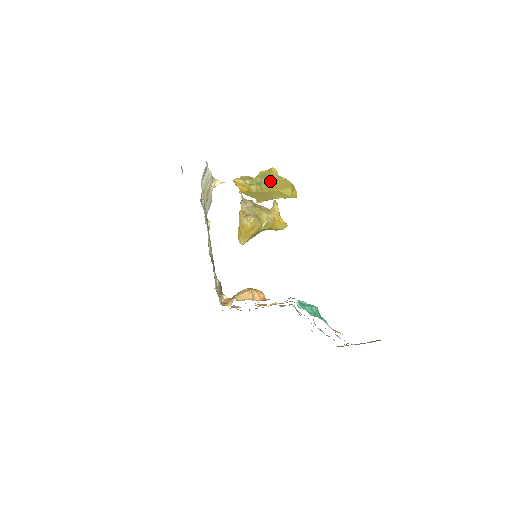
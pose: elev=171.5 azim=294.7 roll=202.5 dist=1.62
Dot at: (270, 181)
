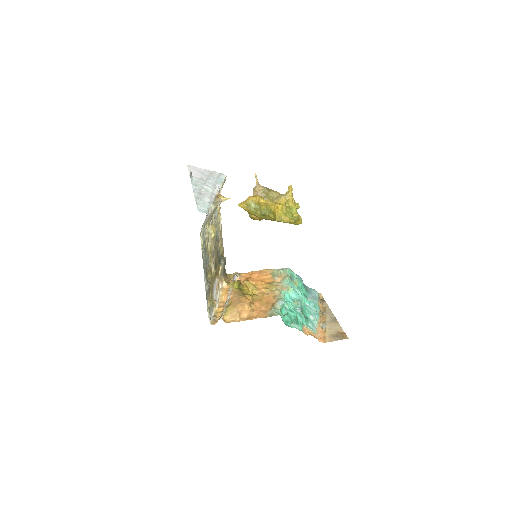
Dot at: (273, 219)
